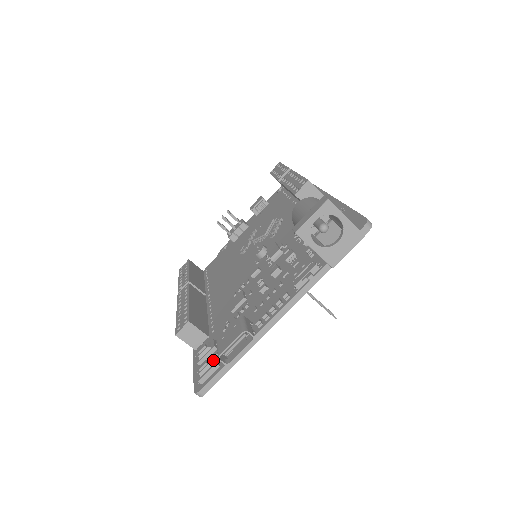
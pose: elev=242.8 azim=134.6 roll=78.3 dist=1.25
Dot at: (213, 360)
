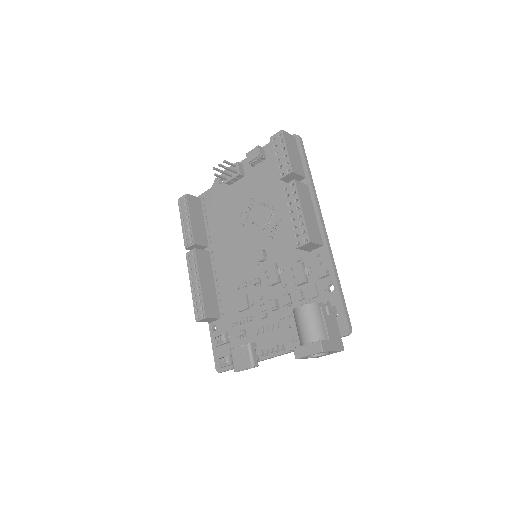
Dot at: (228, 359)
